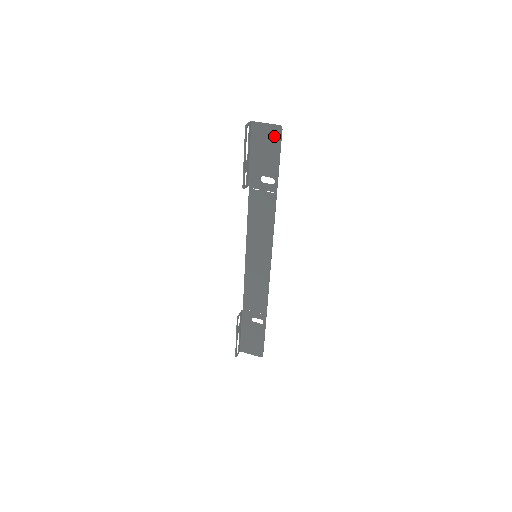
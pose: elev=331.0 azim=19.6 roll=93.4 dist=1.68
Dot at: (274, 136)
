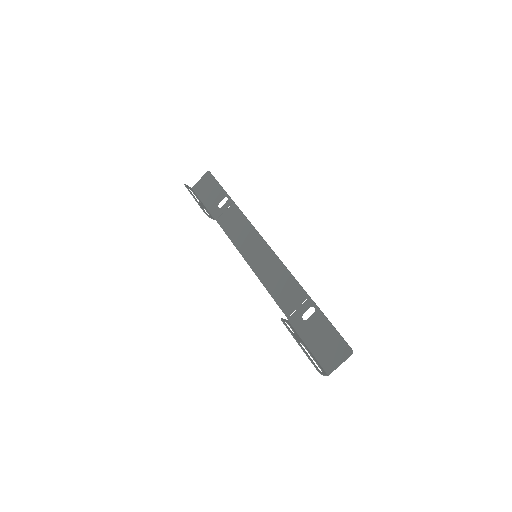
Dot at: (208, 179)
